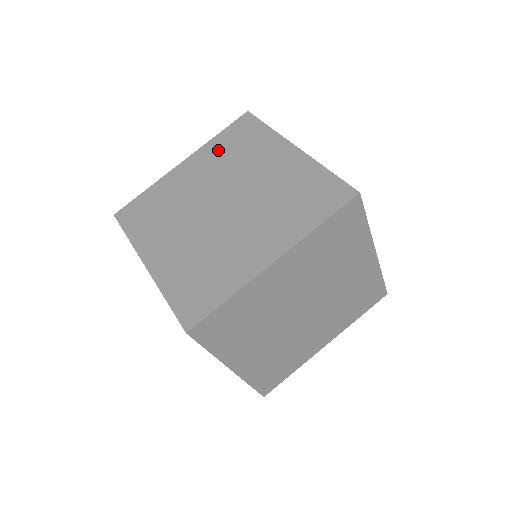
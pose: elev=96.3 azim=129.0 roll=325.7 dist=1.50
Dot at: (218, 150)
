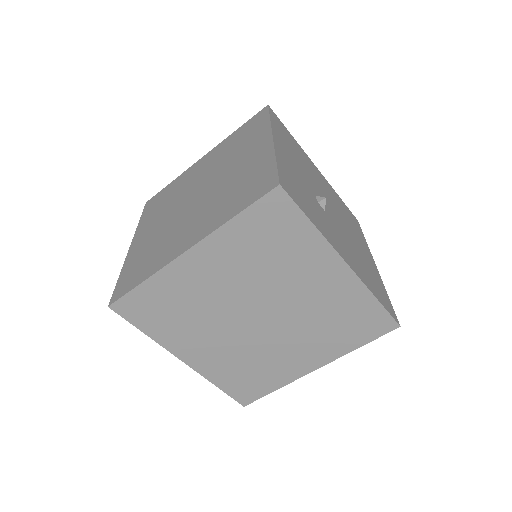
Dot at: (227, 144)
